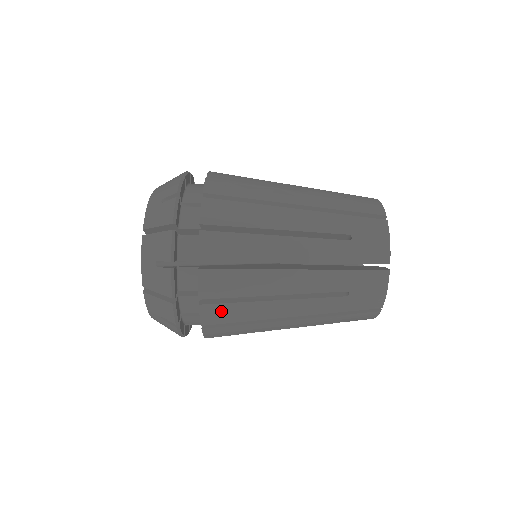
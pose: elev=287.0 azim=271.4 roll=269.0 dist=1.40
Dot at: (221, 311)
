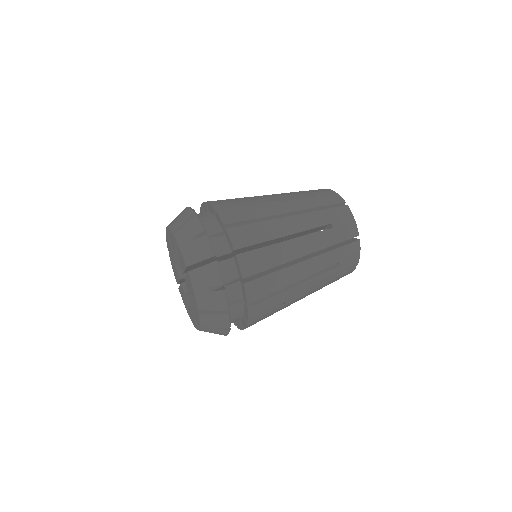
Dot at: (262, 307)
